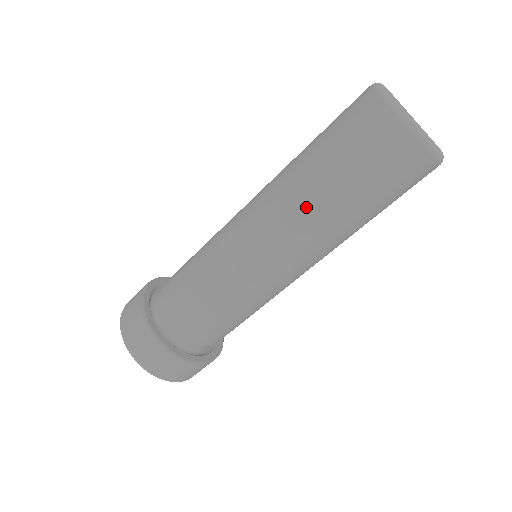
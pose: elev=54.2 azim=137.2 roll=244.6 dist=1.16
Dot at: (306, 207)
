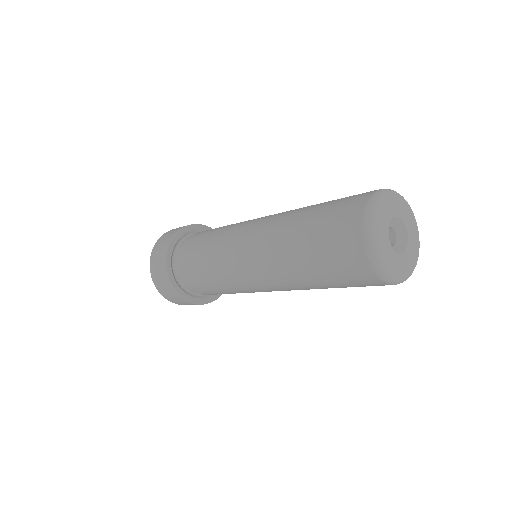
Dot at: (291, 278)
